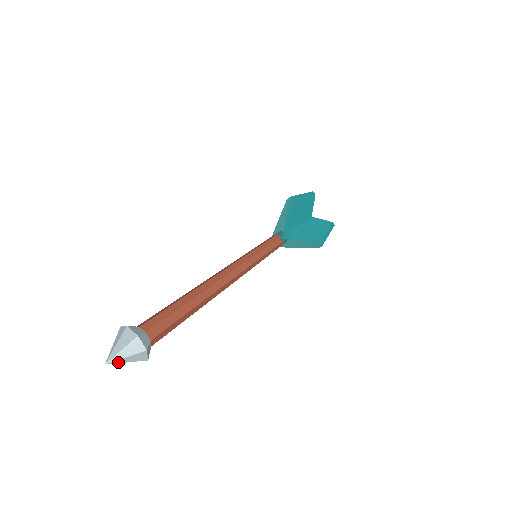
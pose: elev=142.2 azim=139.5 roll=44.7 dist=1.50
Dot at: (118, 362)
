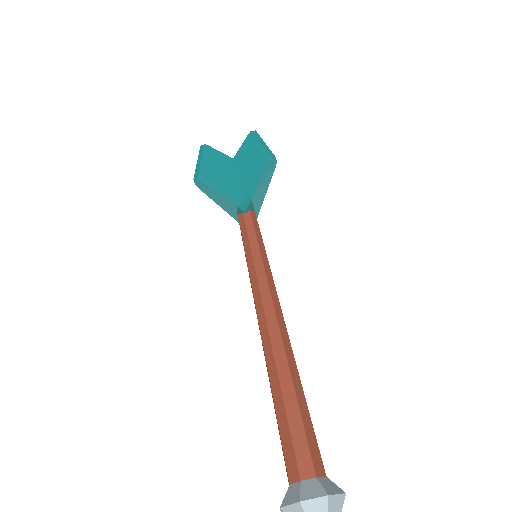
Dot at: out of frame
